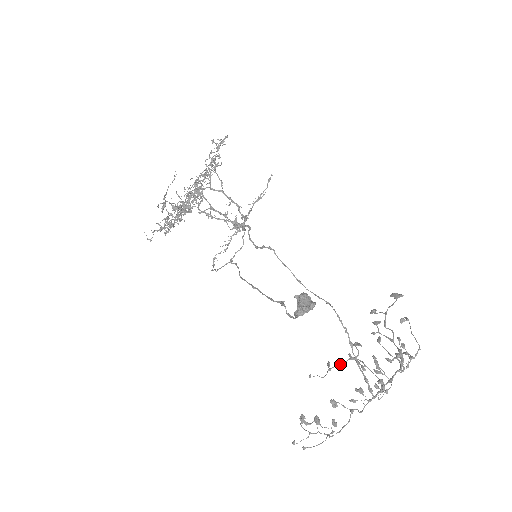
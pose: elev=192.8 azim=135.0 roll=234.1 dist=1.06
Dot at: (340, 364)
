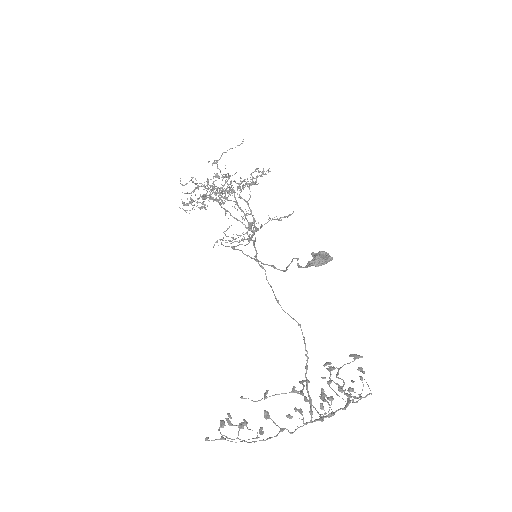
Dot at: occluded
